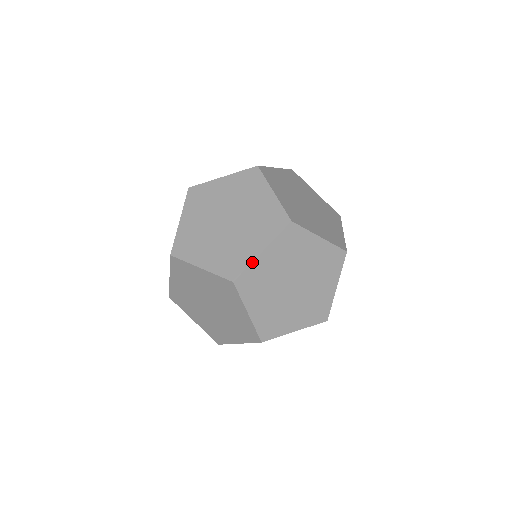
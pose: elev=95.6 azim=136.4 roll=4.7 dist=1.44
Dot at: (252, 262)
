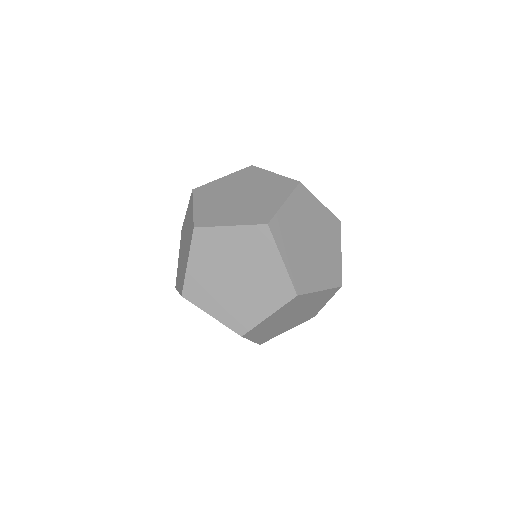
Dot at: (193, 214)
